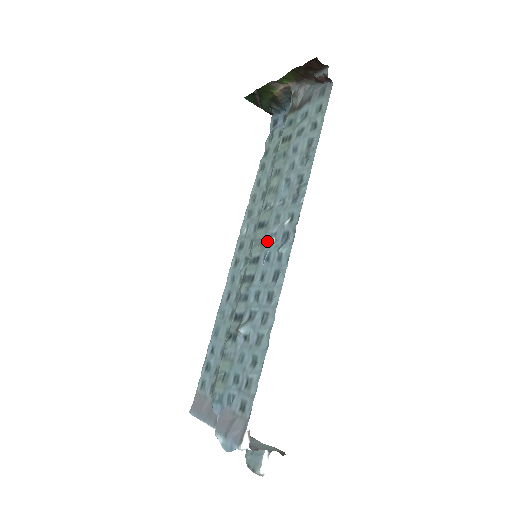
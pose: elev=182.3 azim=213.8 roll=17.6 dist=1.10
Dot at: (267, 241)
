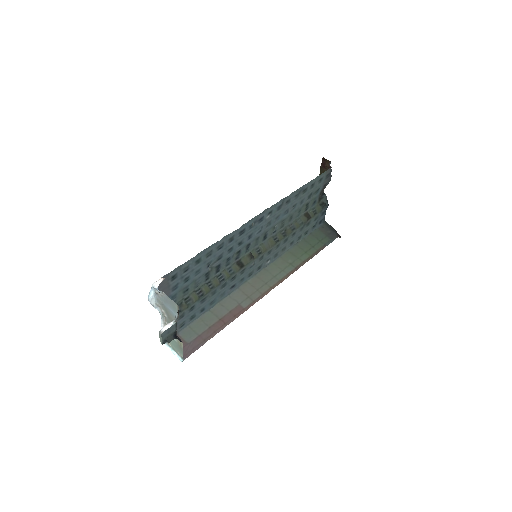
Dot at: (257, 233)
